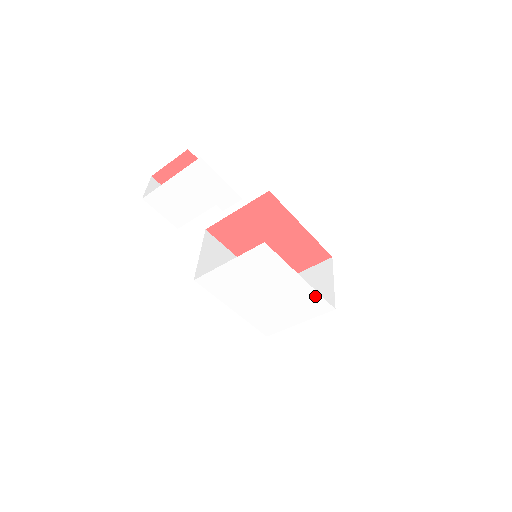
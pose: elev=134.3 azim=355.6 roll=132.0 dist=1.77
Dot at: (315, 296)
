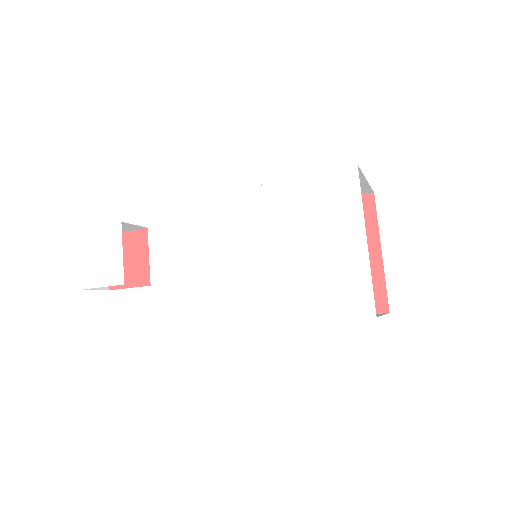
Dot at: (311, 183)
